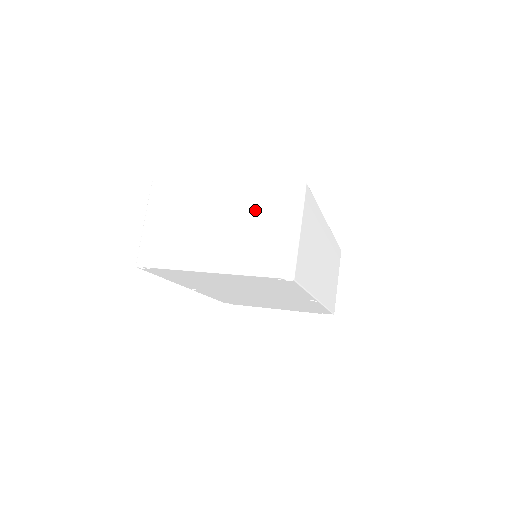
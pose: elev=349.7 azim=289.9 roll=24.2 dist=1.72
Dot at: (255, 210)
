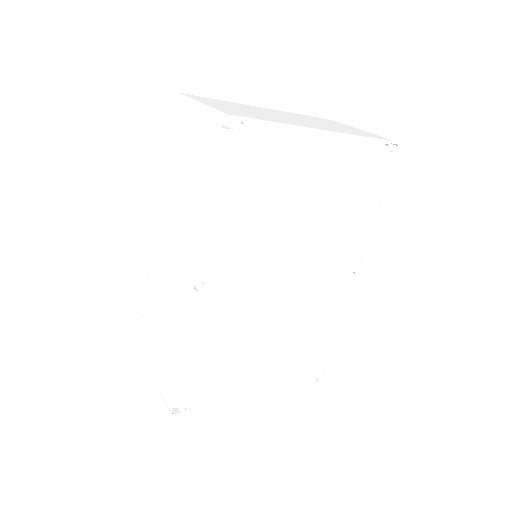
Dot at: (314, 119)
